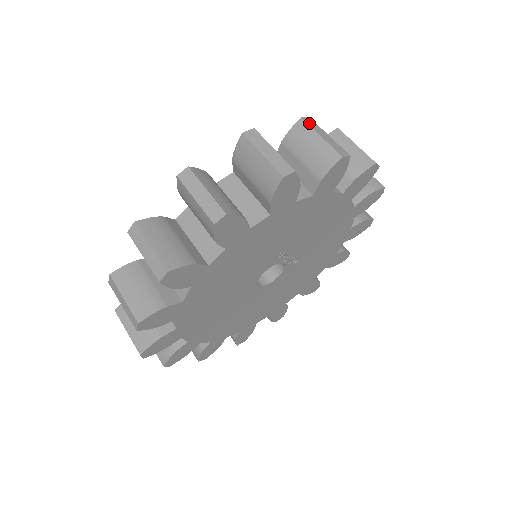
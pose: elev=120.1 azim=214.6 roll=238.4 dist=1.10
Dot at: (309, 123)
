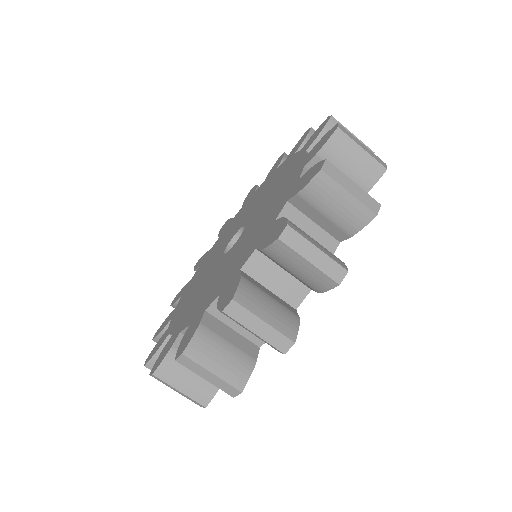
Dot at: (290, 243)
